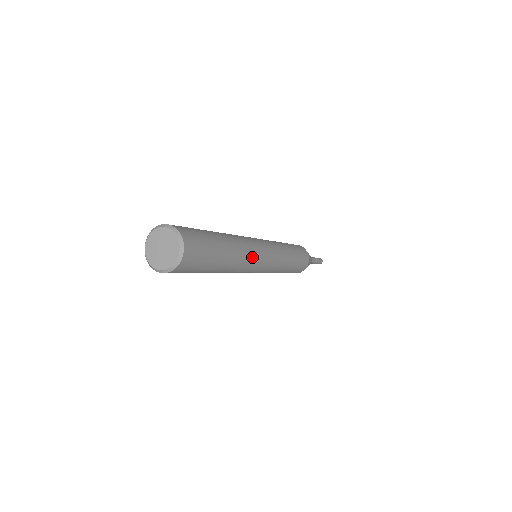
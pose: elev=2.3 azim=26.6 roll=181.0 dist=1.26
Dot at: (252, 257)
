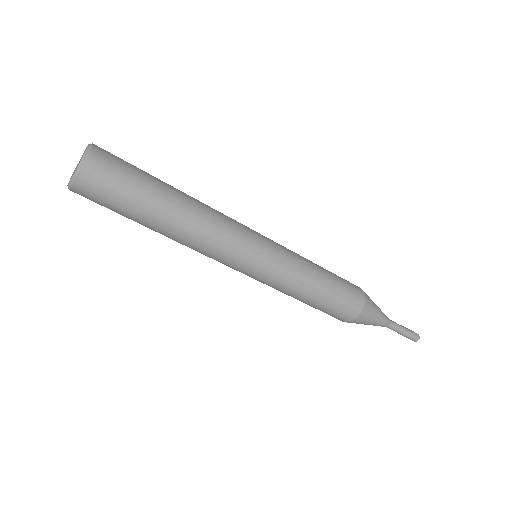
Dot at: (225, 221)
